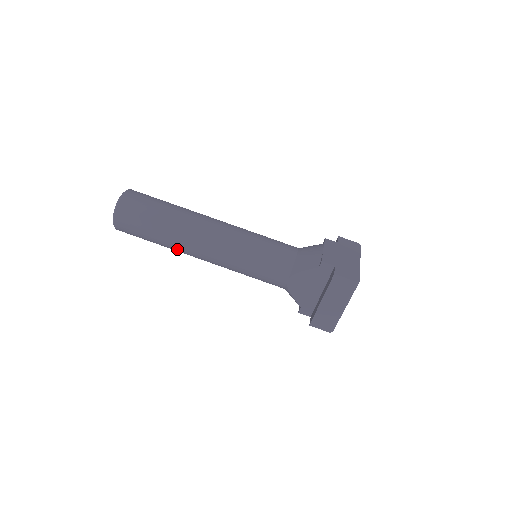
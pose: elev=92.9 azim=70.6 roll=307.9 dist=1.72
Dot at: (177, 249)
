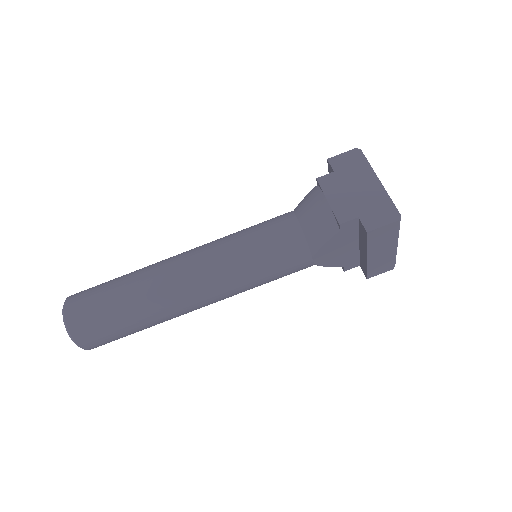
Dot at: occluded
